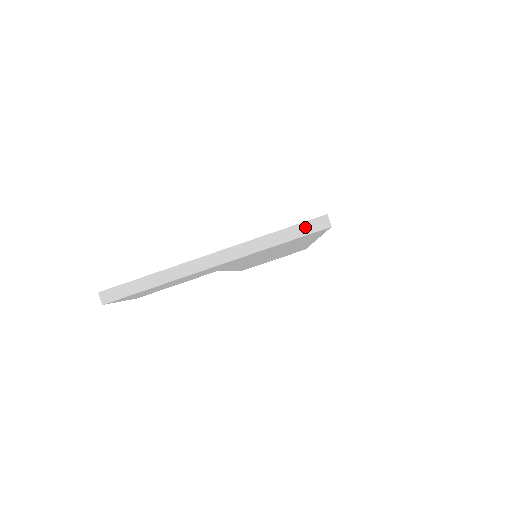
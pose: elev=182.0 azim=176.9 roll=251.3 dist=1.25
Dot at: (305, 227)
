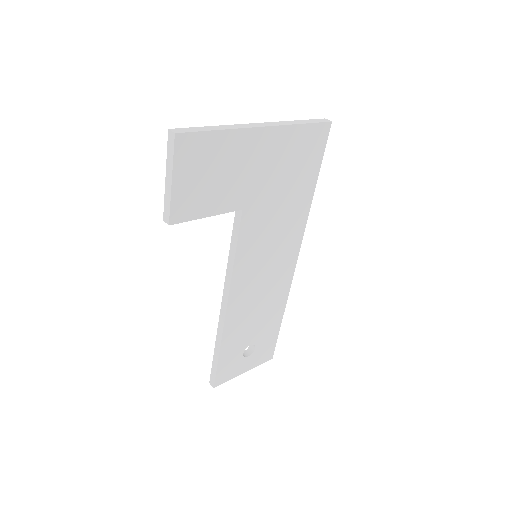
Dot at: (315, 120)
